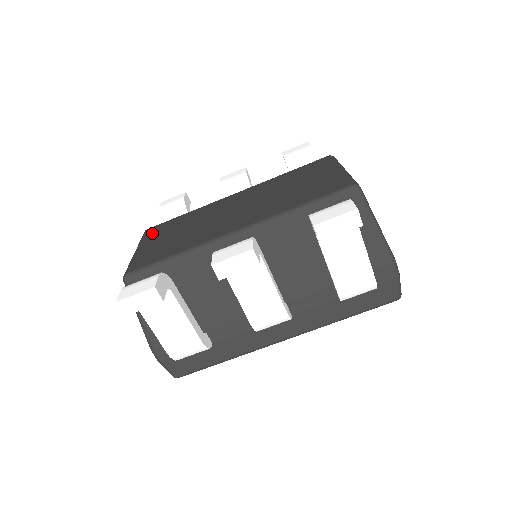
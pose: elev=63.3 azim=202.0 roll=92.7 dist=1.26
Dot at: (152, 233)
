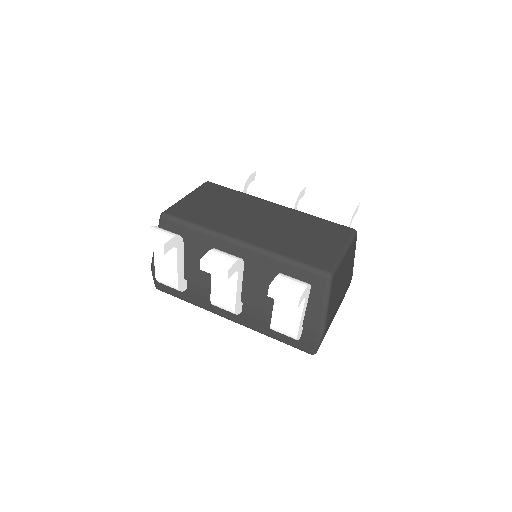
Dot at: (207, 189)
